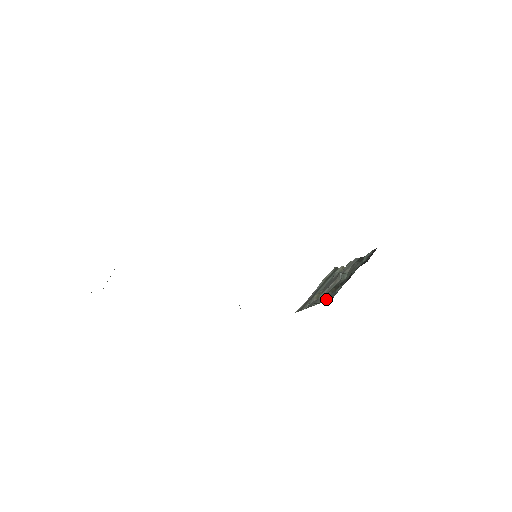
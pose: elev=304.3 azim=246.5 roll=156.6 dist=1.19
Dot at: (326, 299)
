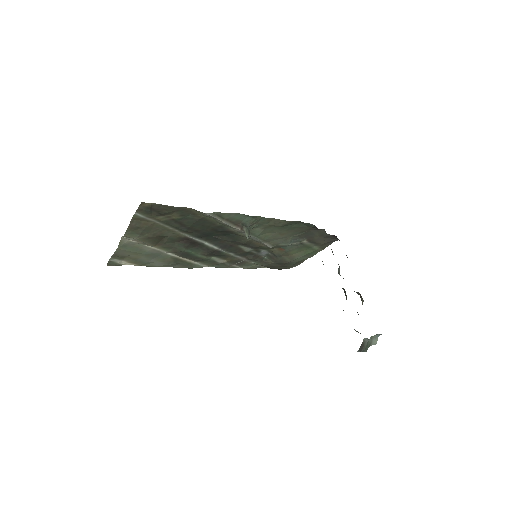
Dot at: occluded
